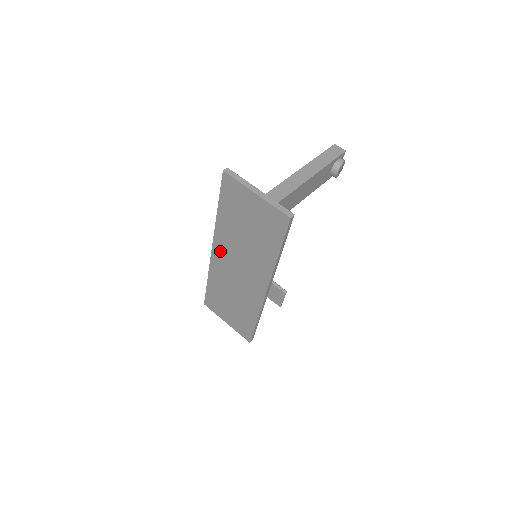
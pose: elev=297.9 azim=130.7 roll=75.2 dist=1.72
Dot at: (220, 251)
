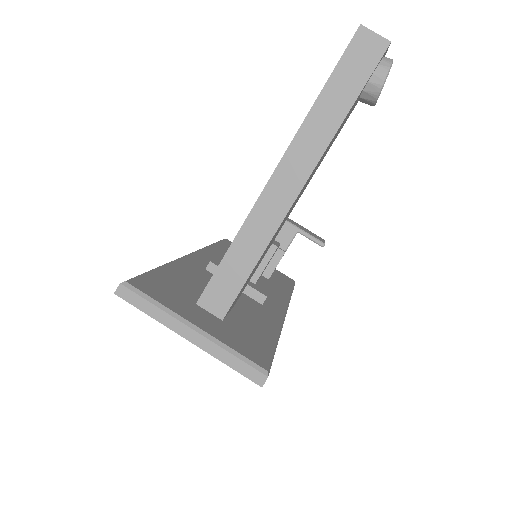
Dot at: occluded
